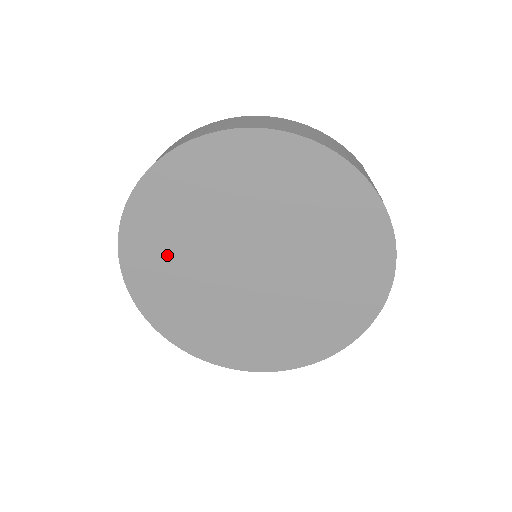
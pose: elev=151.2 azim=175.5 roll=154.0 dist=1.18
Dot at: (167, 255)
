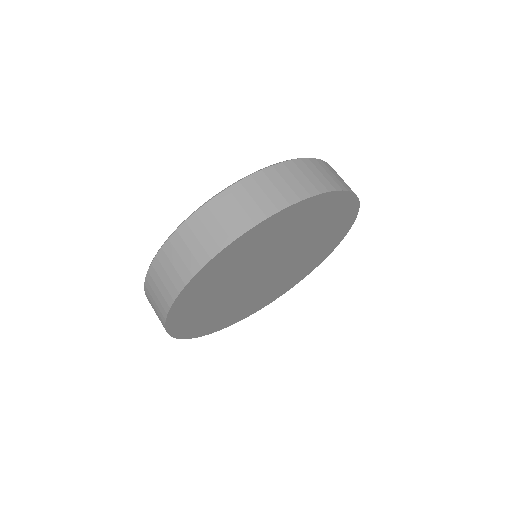
Dot at: (242, 259)
